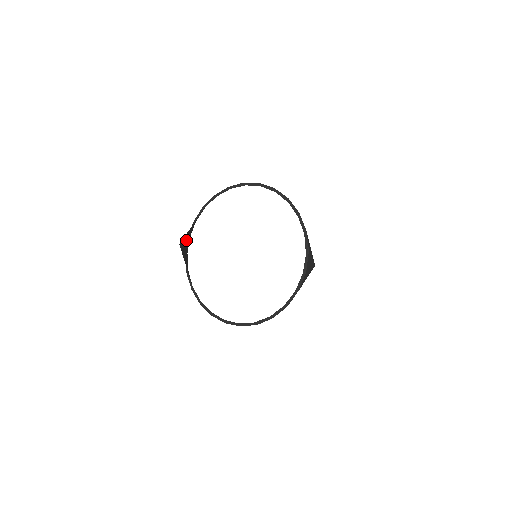
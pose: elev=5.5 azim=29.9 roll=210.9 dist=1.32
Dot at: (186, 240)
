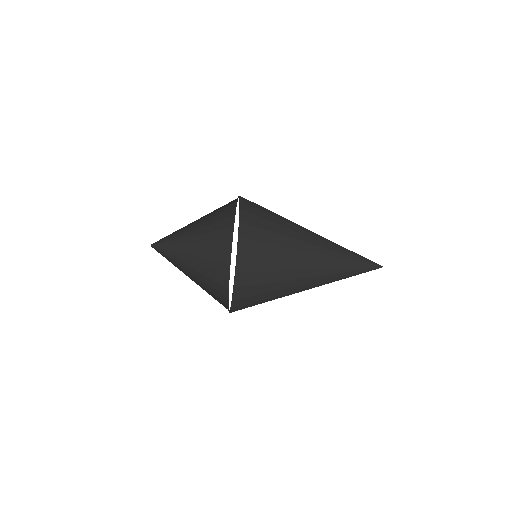
Dot at: (201, 274)
